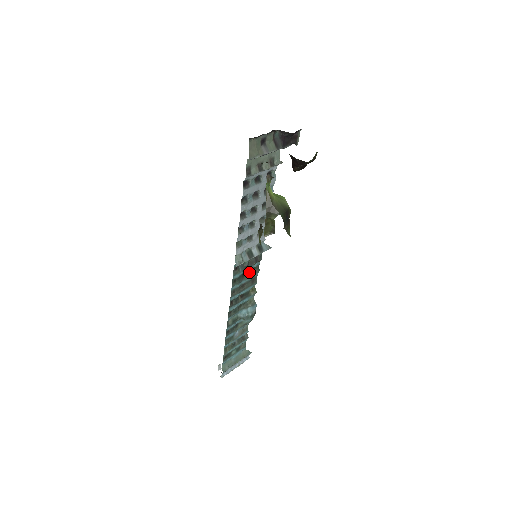
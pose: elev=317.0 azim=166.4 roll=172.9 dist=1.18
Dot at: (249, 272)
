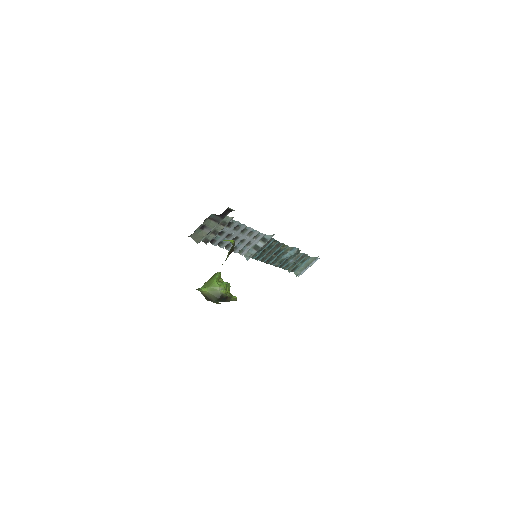
Dot at: (268, 247)
